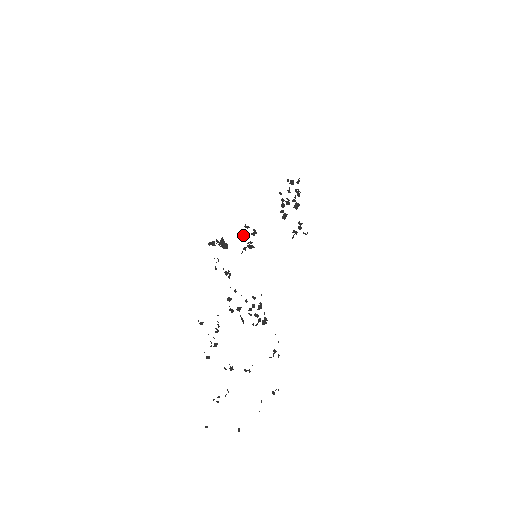
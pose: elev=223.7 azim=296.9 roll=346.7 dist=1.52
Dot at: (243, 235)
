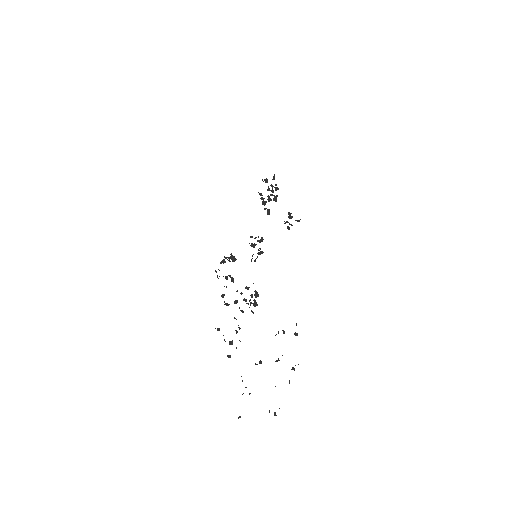
Dot at: occluded
